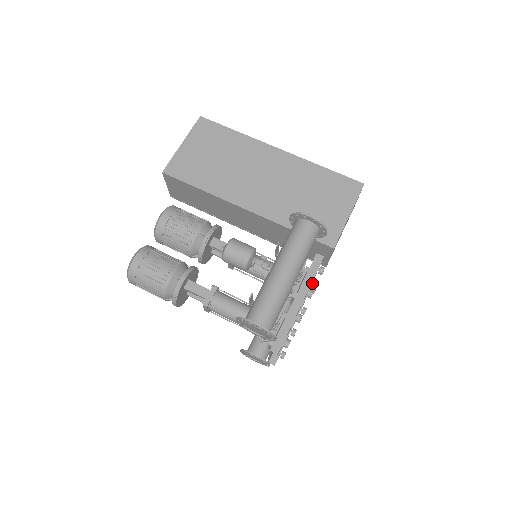
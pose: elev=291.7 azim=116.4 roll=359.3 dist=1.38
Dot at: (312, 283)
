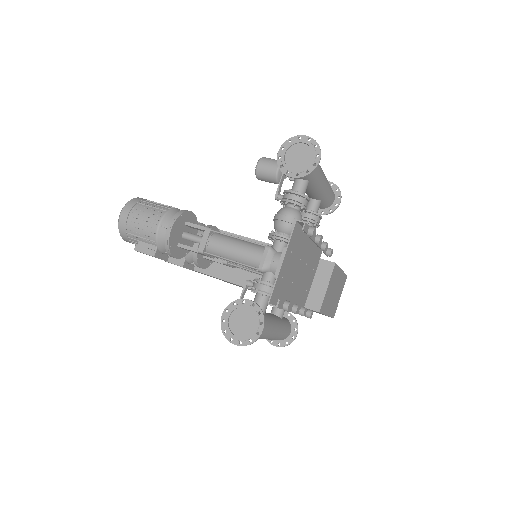
Dot at: (307, 310)
